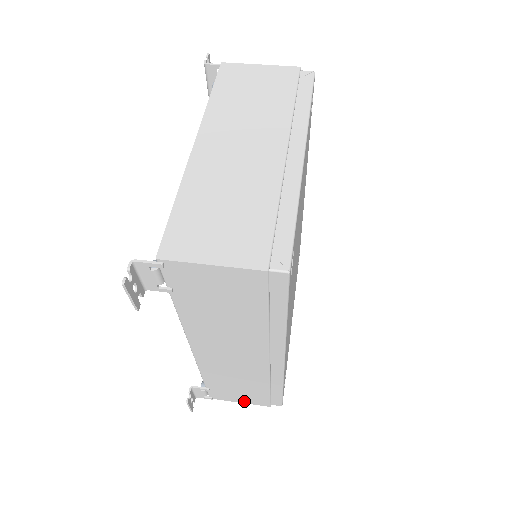
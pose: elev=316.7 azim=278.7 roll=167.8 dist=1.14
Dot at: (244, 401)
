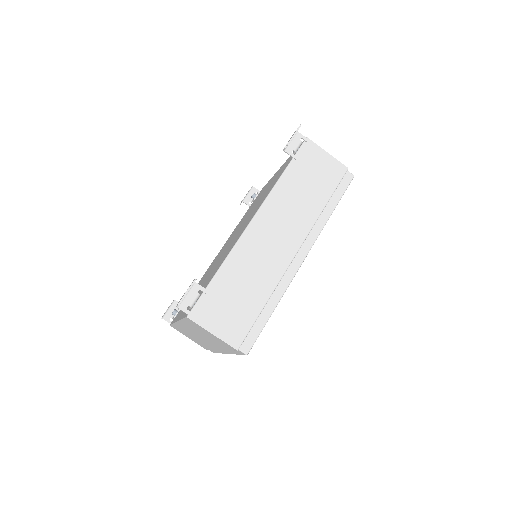
Dot at: occluded
